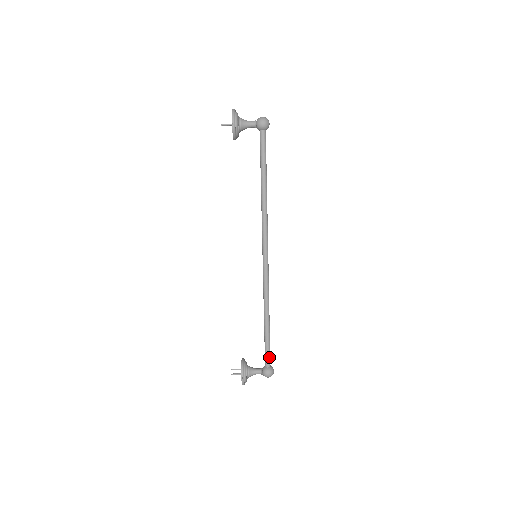
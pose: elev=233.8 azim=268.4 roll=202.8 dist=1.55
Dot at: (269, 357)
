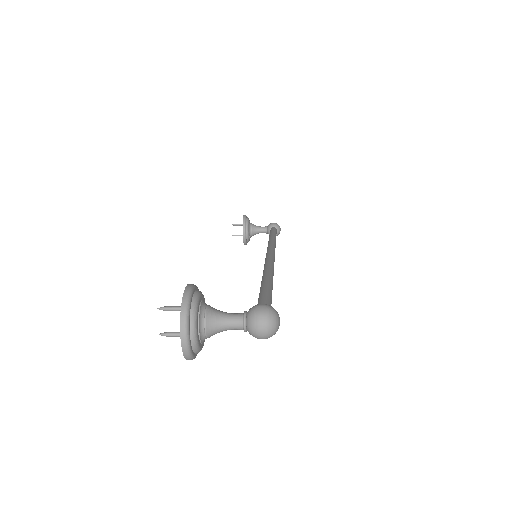
Dot at: occluded
